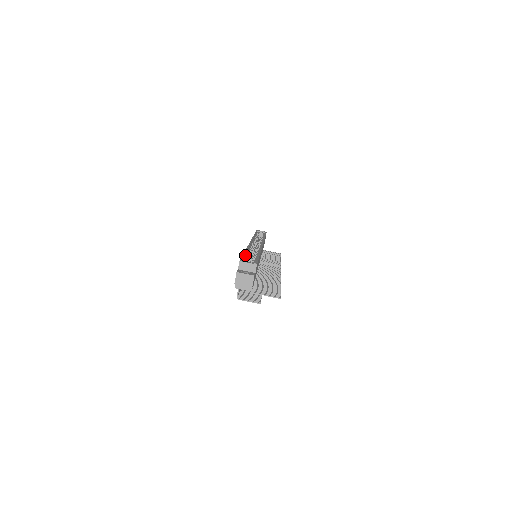
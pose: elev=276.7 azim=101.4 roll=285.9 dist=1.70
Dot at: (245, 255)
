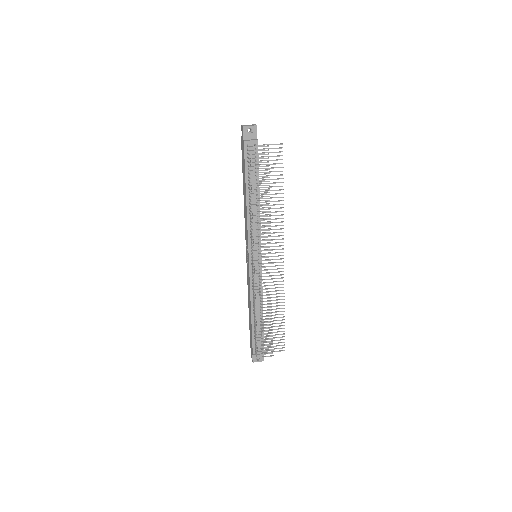
Dot at: occluded
